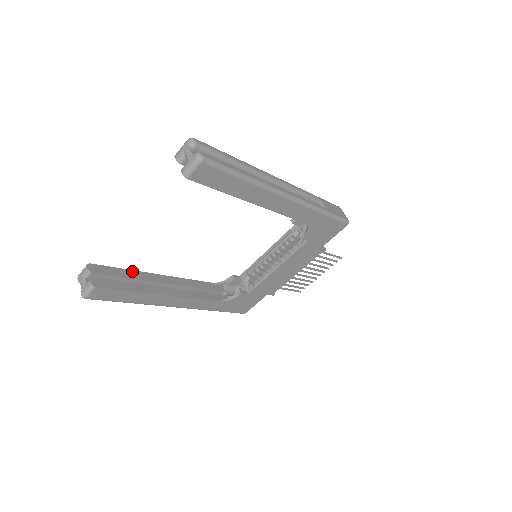
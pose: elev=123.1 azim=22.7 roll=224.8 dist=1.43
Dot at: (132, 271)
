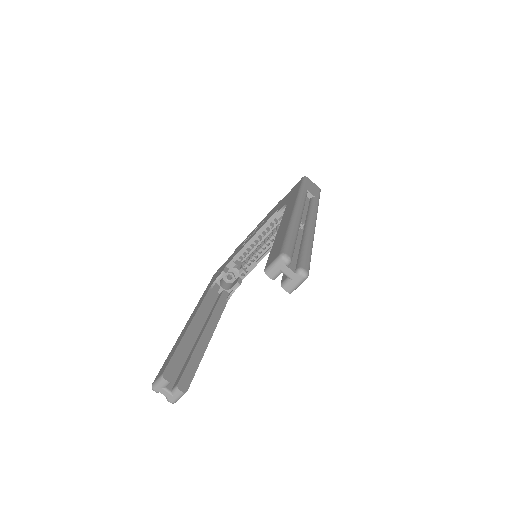
Dot at: (180, 344)
